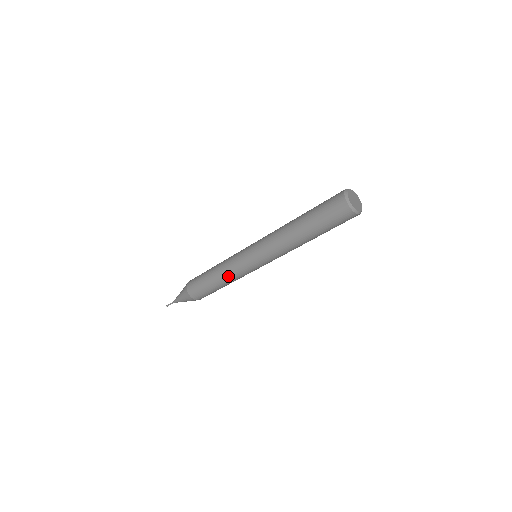
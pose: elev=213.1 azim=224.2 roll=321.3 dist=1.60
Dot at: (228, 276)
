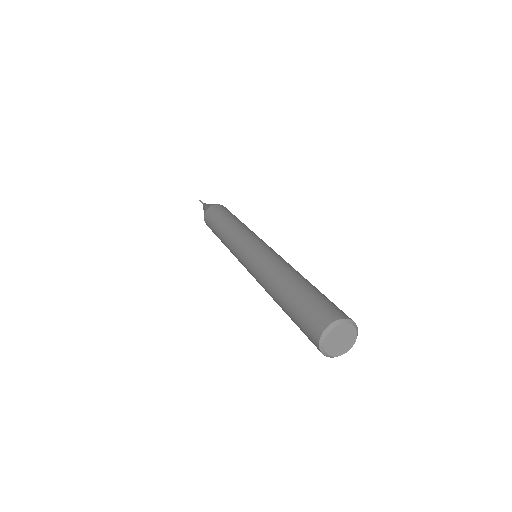
Dot at: occluded
